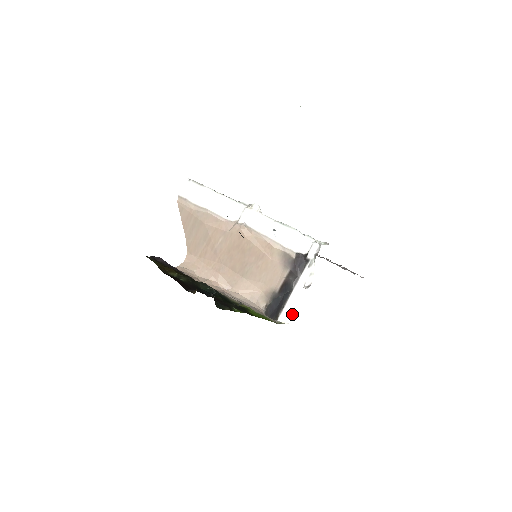
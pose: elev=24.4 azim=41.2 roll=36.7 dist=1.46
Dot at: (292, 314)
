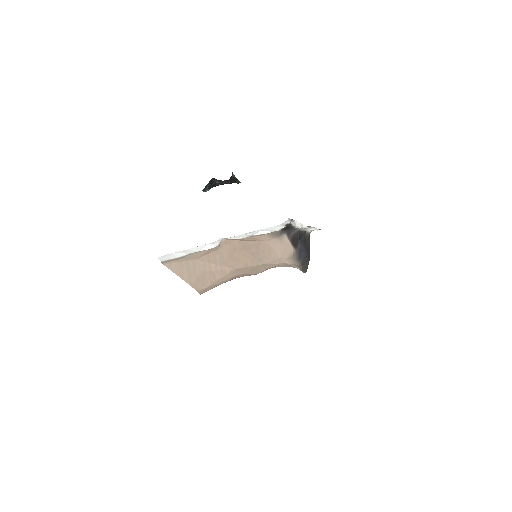
Dot at: (316, 229)
